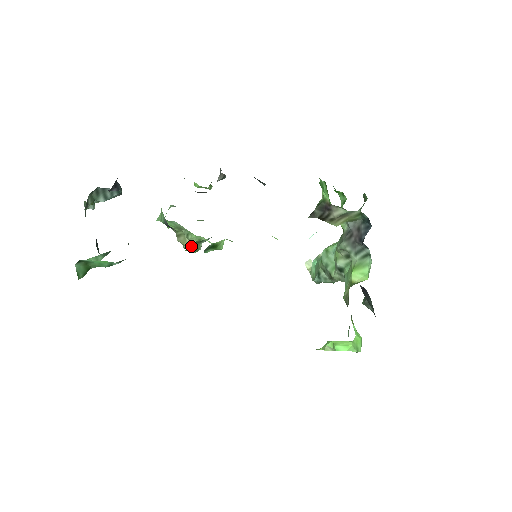
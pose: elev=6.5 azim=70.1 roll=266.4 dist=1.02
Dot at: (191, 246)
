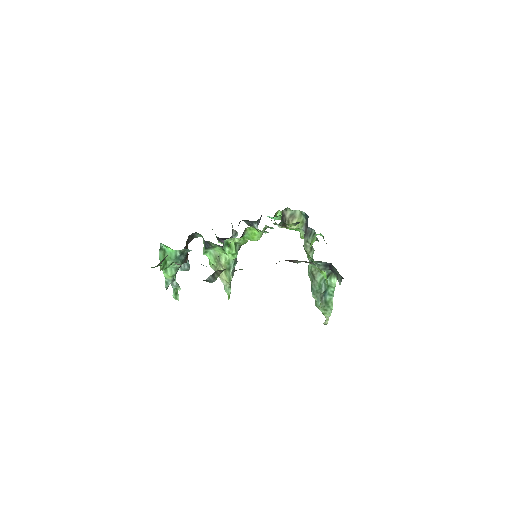
Dot at: (225, 275)
